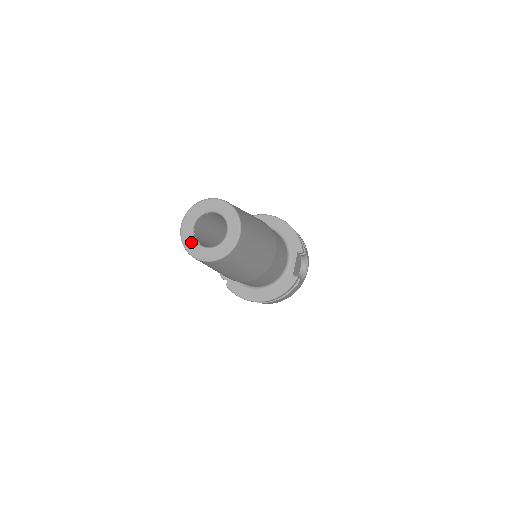
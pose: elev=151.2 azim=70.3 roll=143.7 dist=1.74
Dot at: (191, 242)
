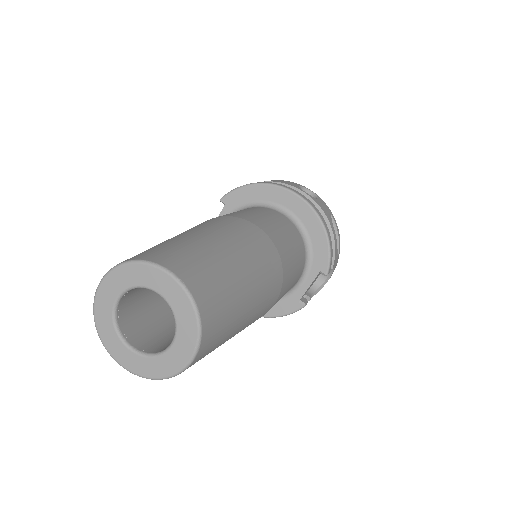
Dot at: (108, 325)
